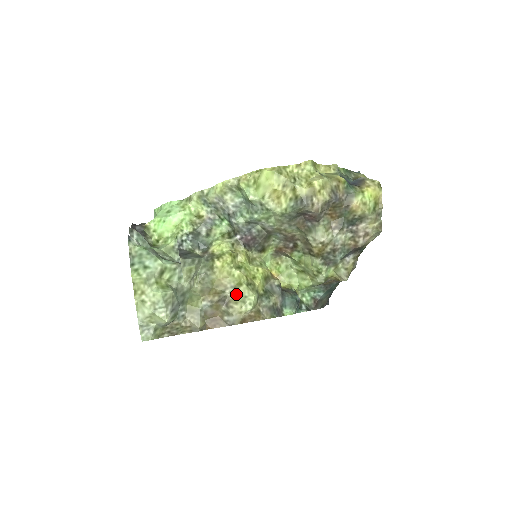
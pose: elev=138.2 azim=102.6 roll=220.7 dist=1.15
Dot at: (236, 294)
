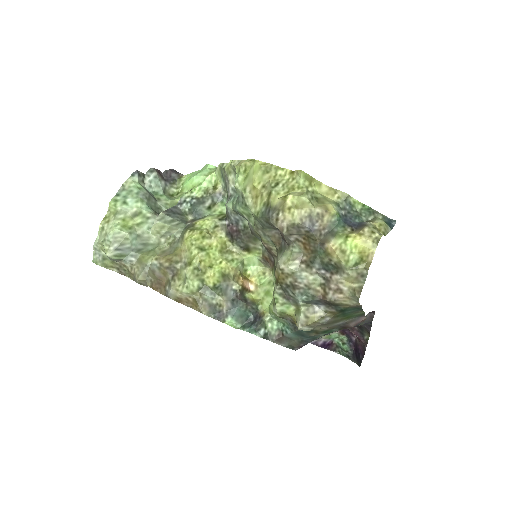
Dot at: (183, 271)
